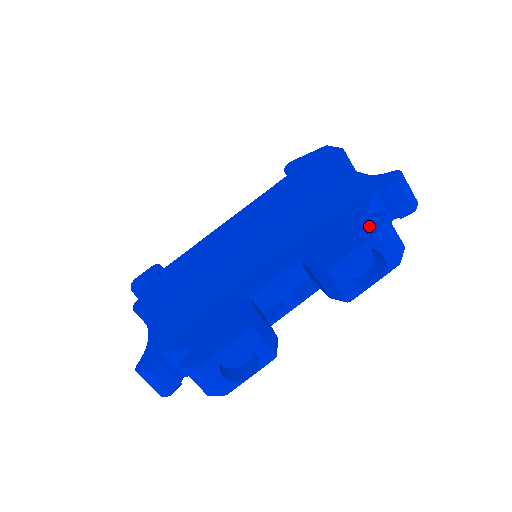
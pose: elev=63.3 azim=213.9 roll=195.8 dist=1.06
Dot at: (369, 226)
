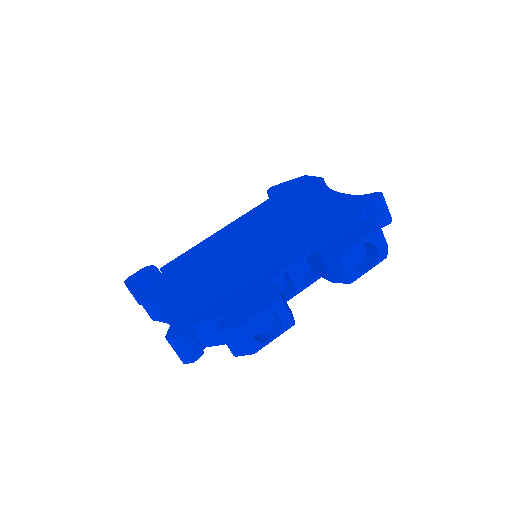
Dot at: (366, 227)
